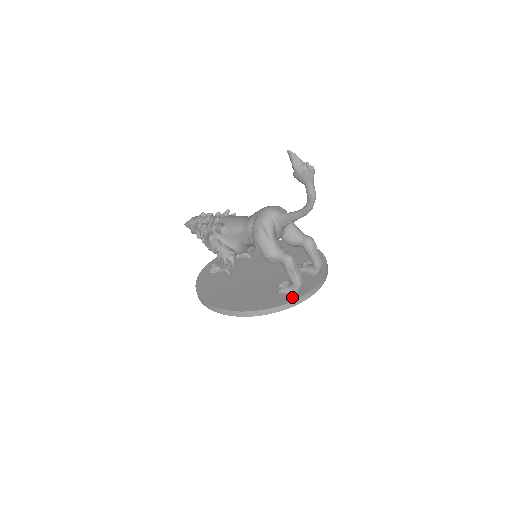
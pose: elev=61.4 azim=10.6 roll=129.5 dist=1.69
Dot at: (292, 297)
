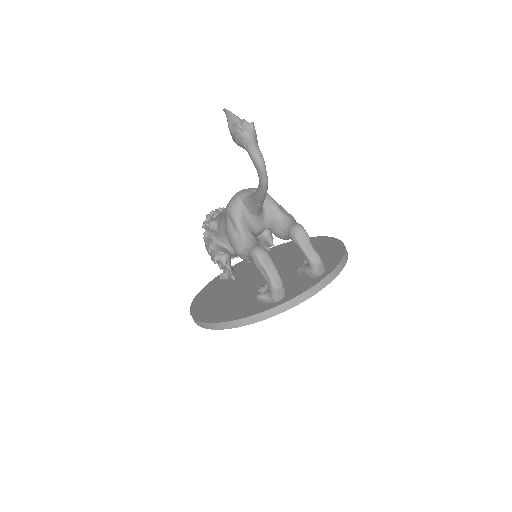
Dot at: (271, 305)
